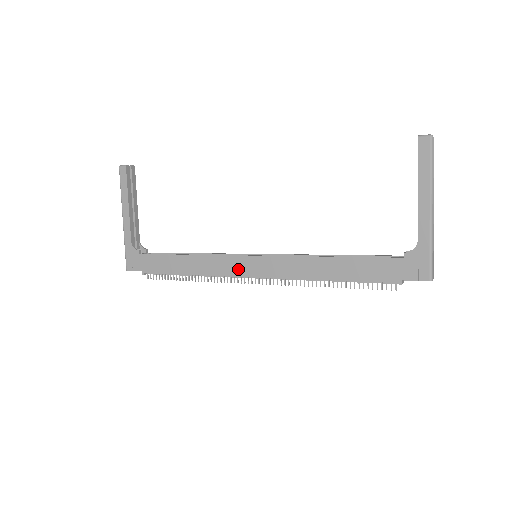
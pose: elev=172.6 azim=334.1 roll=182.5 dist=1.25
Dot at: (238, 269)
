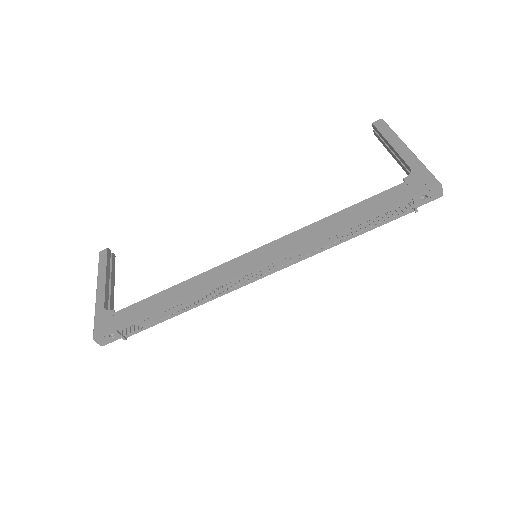
Dot at: (238, 269)
